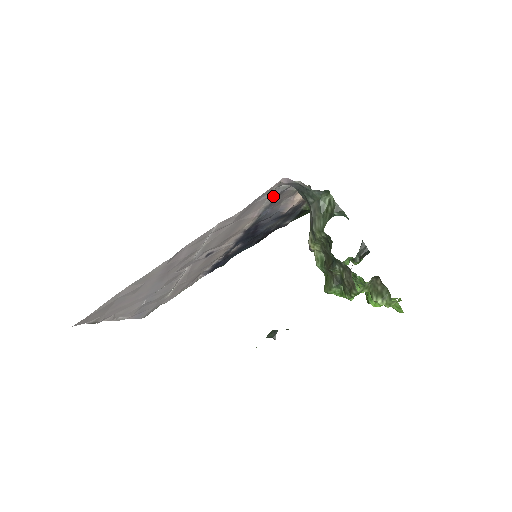
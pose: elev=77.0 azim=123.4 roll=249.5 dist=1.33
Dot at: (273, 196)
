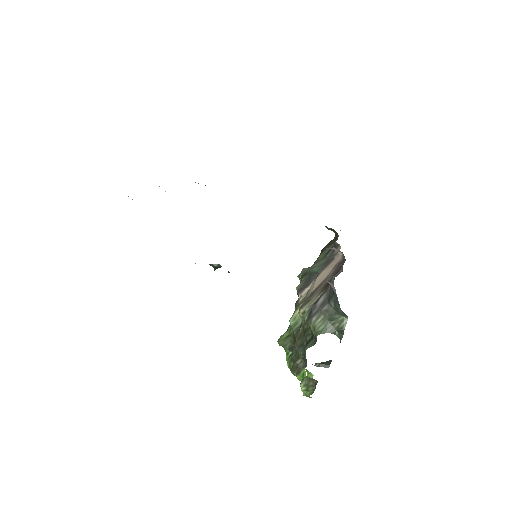
Dot at: occluded
